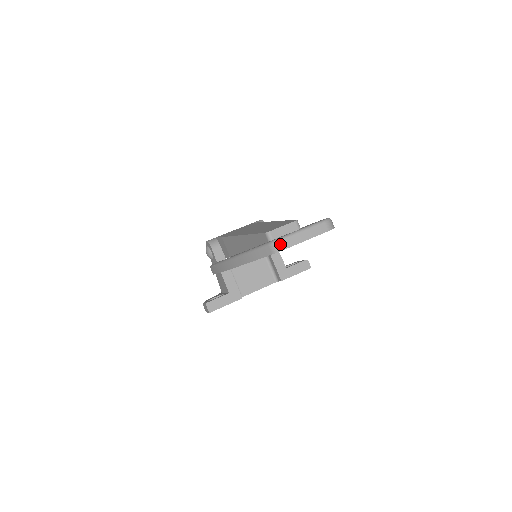
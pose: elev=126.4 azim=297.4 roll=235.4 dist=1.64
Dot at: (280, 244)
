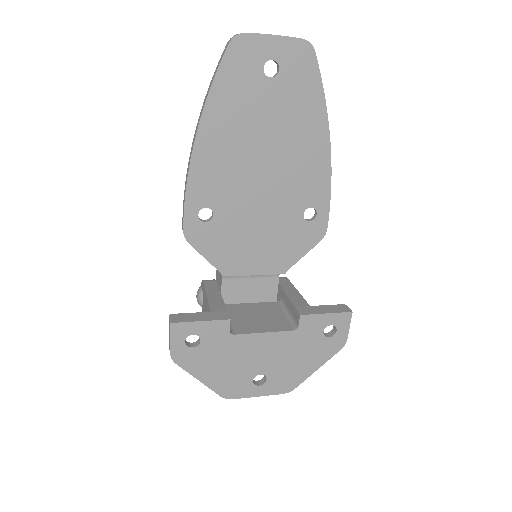
Dot at: (239, 34)
